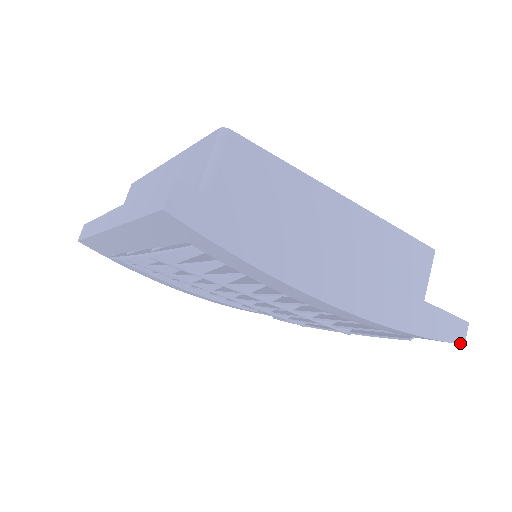
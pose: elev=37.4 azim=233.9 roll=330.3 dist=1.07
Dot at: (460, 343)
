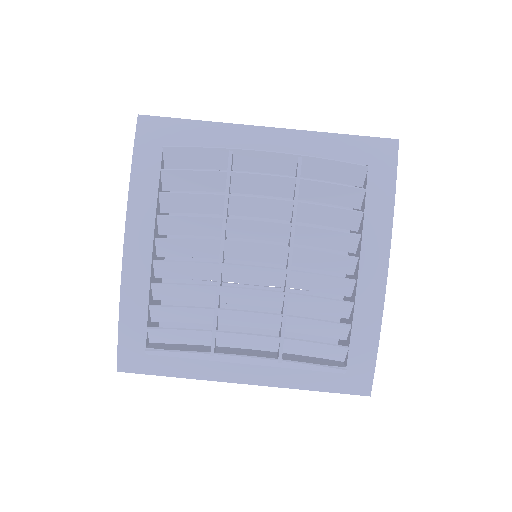
Dot at: occluded
